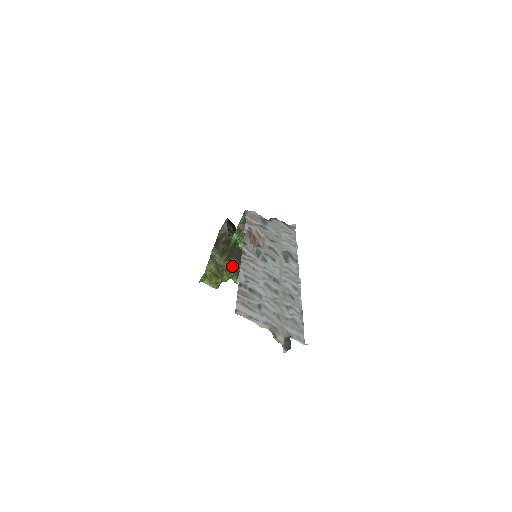
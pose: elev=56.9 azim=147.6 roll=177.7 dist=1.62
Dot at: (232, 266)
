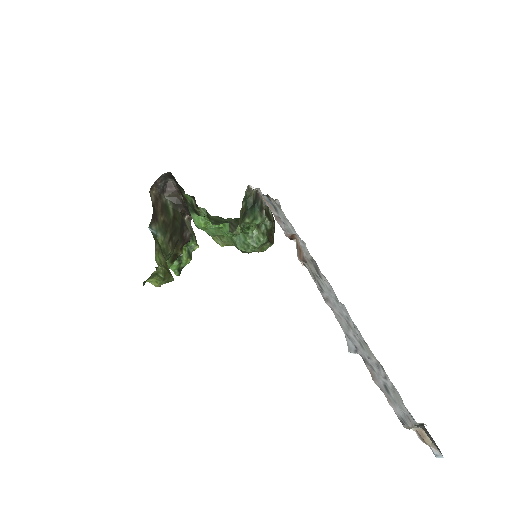
Dot at: (173, 247)
